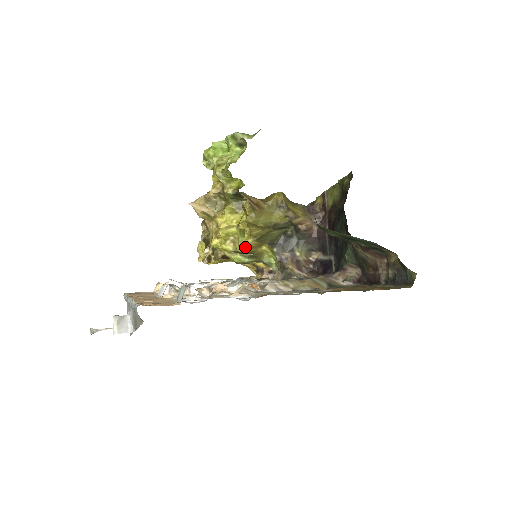
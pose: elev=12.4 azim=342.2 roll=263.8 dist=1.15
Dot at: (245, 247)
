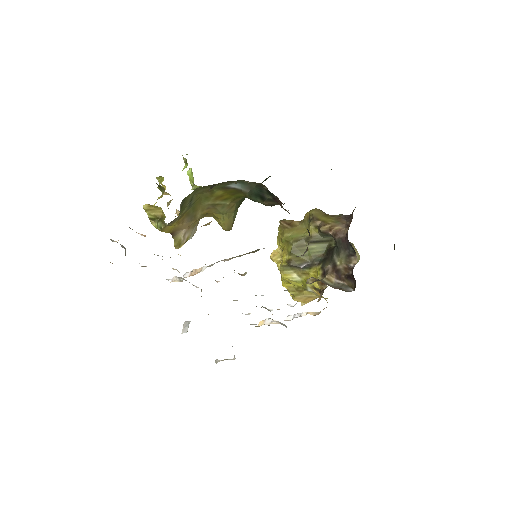
Dot at: (148, 212)
